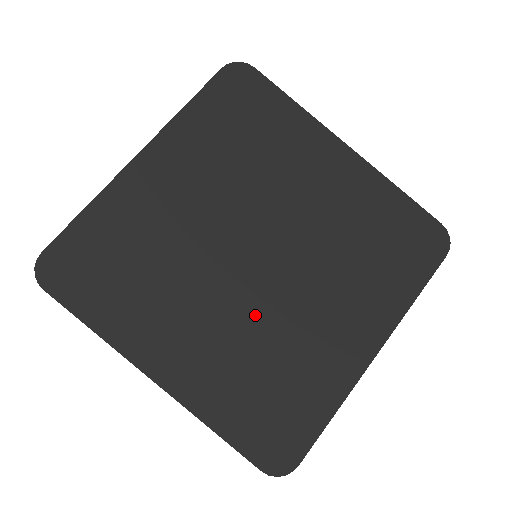
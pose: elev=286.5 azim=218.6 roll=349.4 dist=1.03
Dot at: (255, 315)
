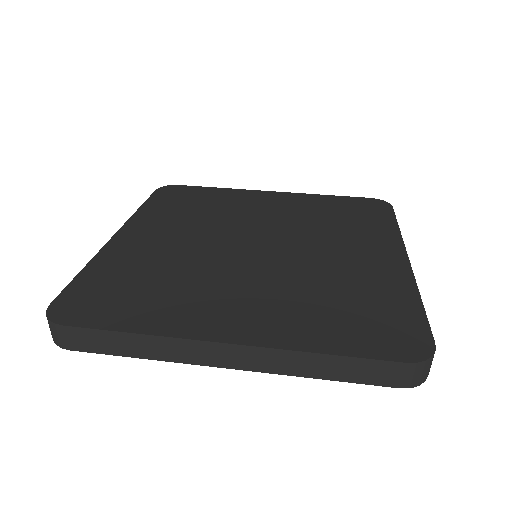
Dot at: (202, 258)
